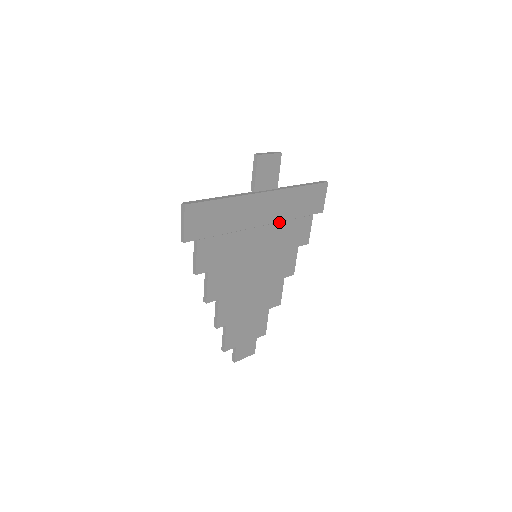
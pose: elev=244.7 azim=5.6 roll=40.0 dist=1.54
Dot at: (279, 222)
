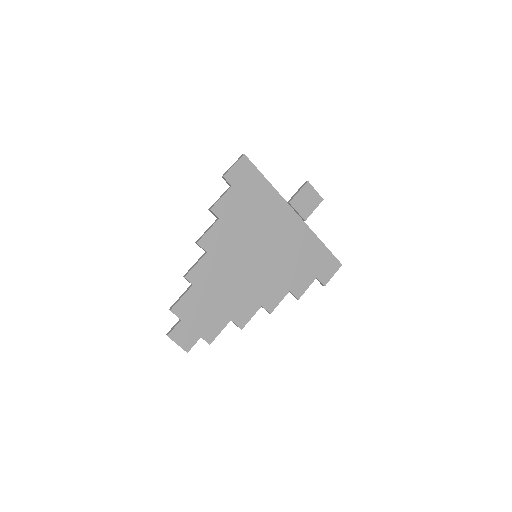
Dot at: (290, 249)
